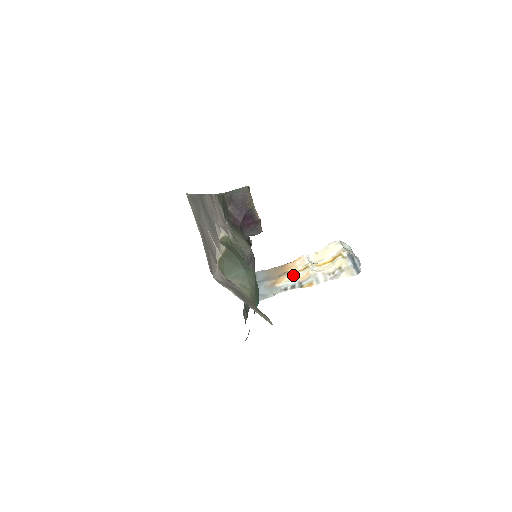
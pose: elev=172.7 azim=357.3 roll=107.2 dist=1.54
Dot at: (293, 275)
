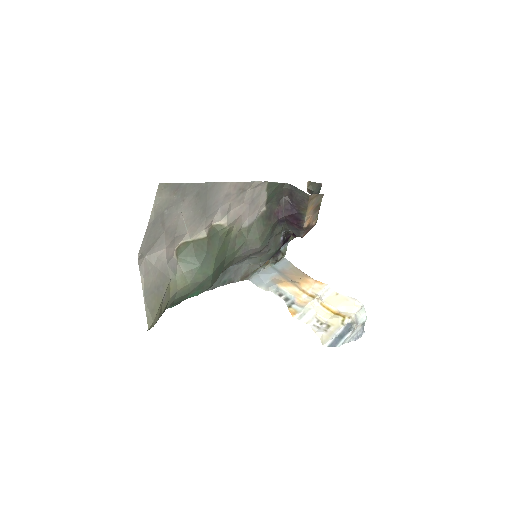
Dot at: (299, 291)
